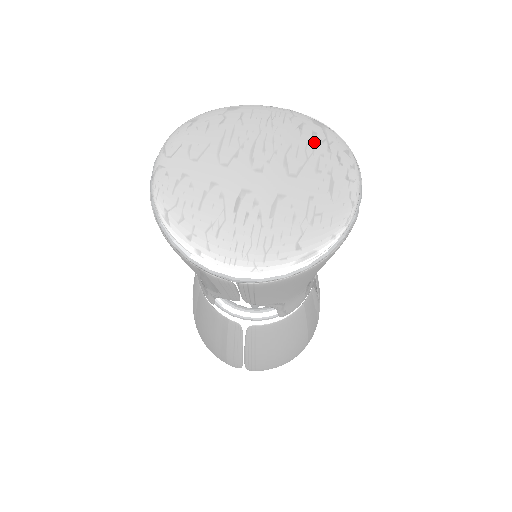
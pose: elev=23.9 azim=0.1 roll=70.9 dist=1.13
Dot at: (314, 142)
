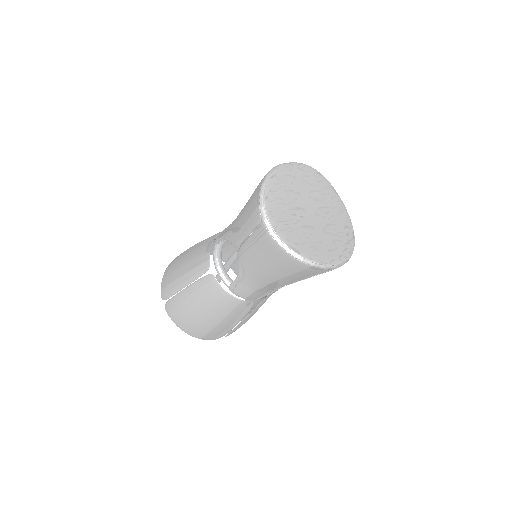
Dot at: (345, 235)
